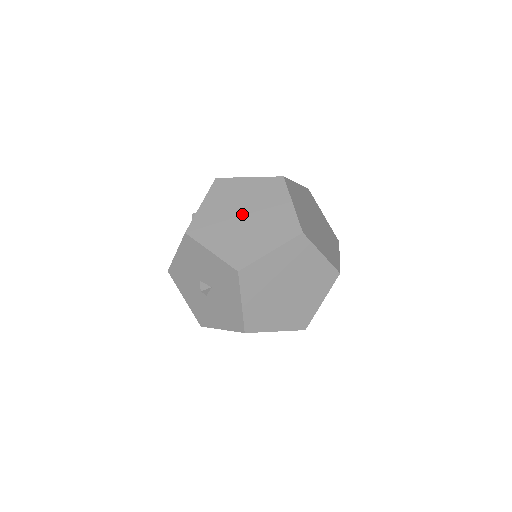
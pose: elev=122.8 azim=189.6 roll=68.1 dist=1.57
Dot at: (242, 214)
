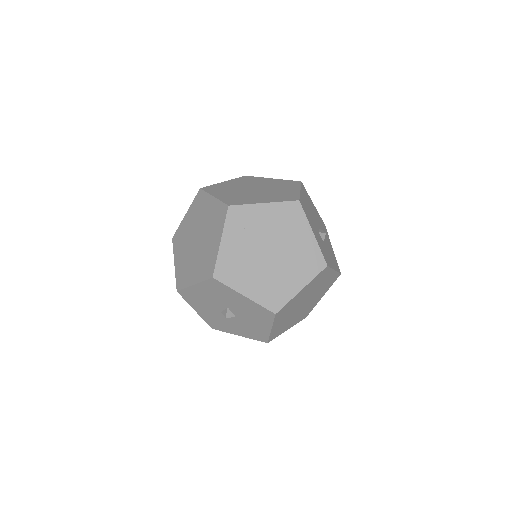
Dot at: (194, 240)
